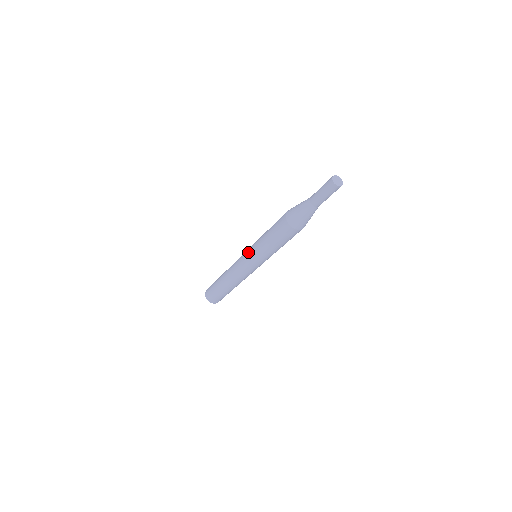
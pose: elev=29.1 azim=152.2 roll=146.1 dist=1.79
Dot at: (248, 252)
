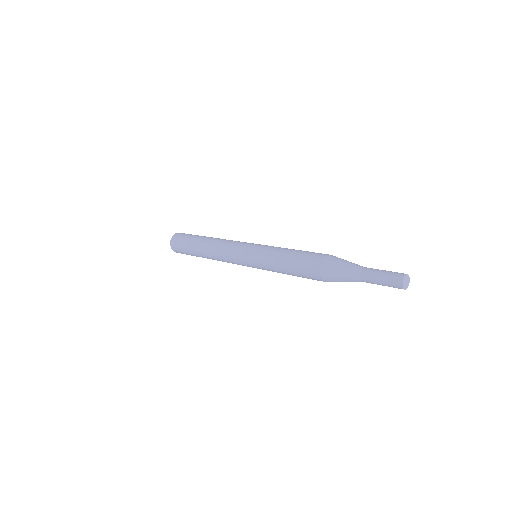
Dot at: (250, 260)
